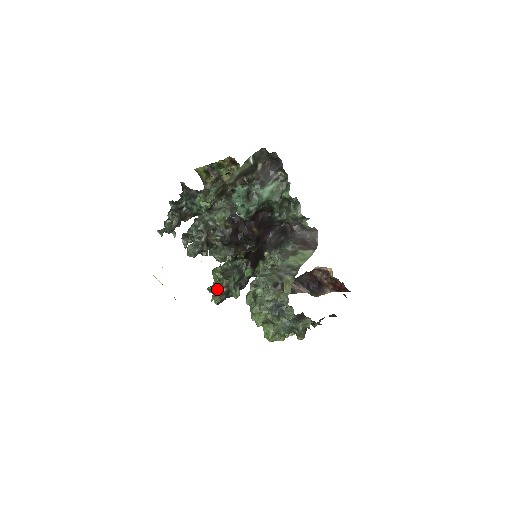
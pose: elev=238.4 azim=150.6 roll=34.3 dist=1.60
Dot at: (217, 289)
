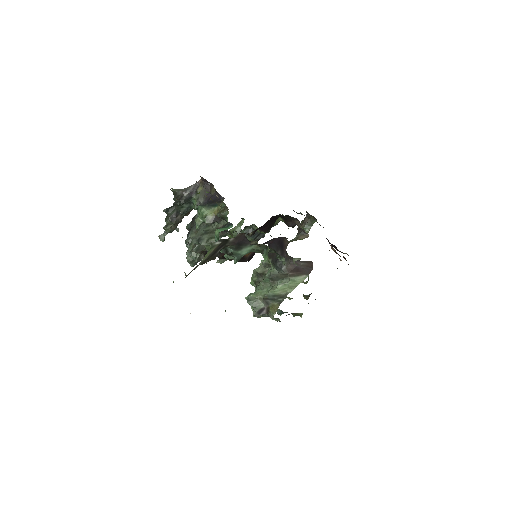
Dot at: occluded
